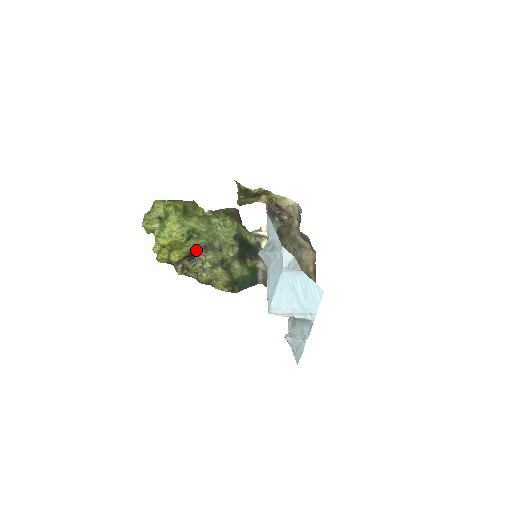
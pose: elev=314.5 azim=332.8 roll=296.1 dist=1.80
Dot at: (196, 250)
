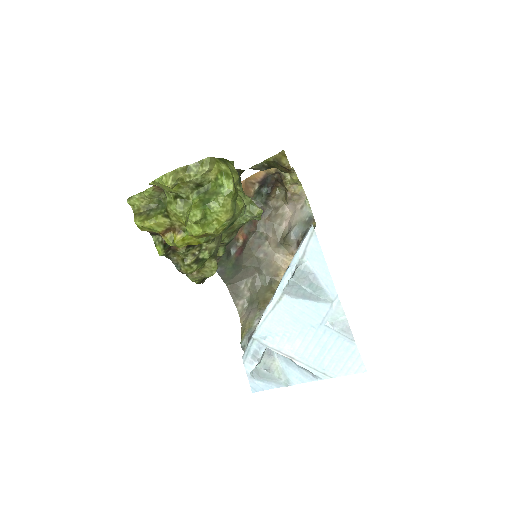
Dot at: occluded
